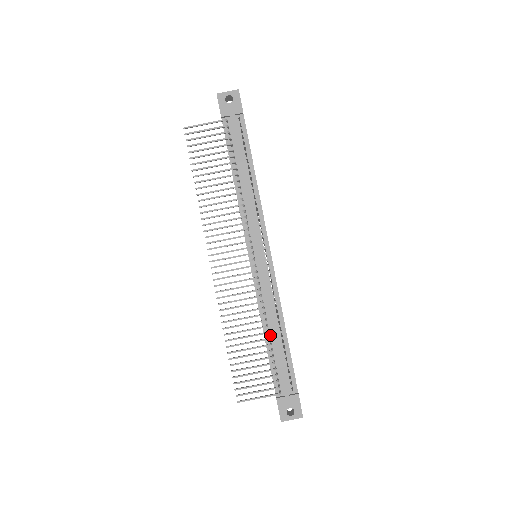
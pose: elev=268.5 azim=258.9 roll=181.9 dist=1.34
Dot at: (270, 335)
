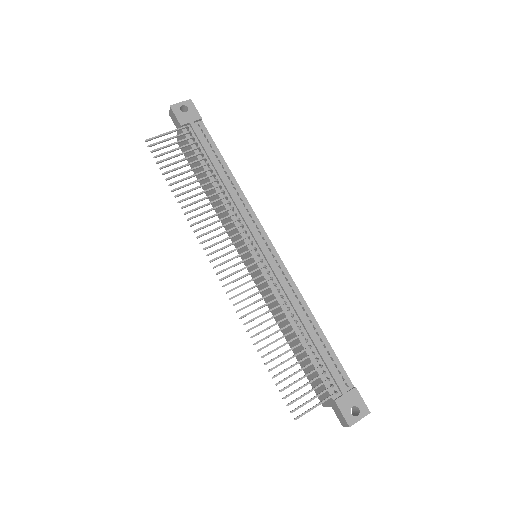
Dot at: (302, 331)
